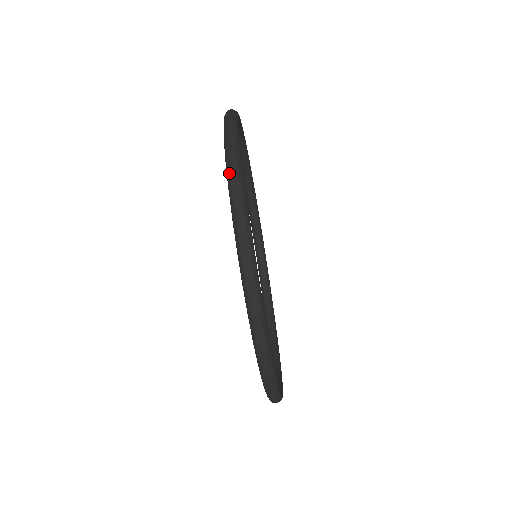
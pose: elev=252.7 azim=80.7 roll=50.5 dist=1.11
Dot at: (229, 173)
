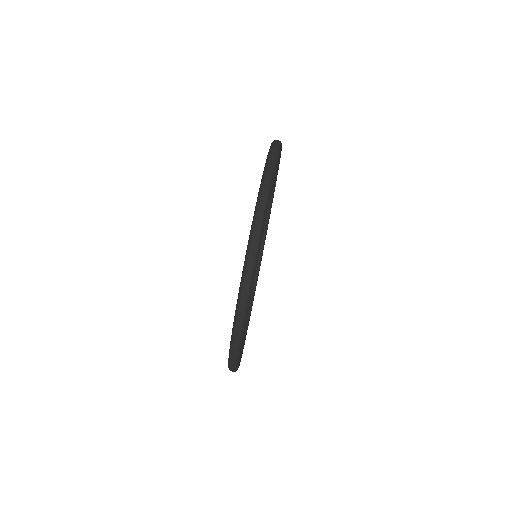
Dot at: (253, 227)
